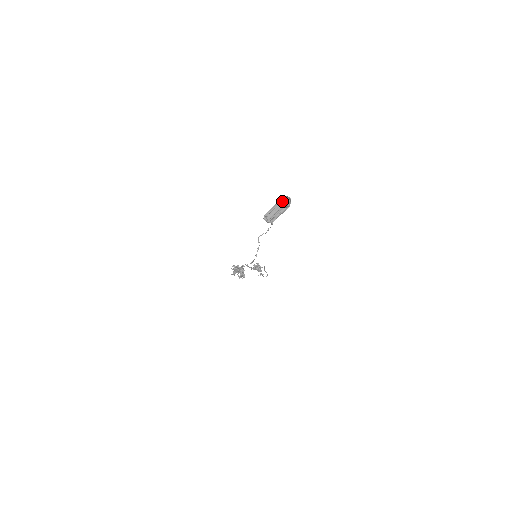
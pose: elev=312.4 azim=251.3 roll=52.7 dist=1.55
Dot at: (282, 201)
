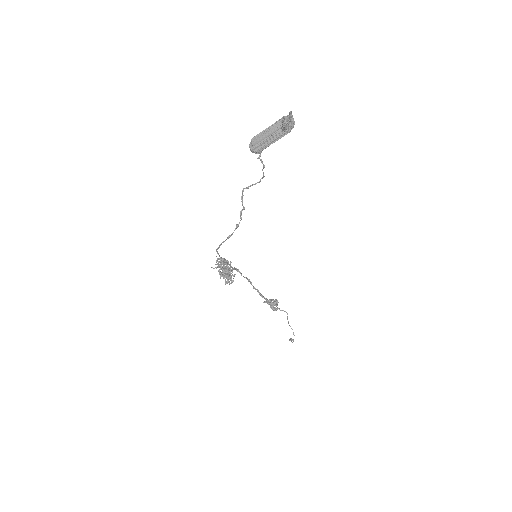
Dot at: (282, 121)
